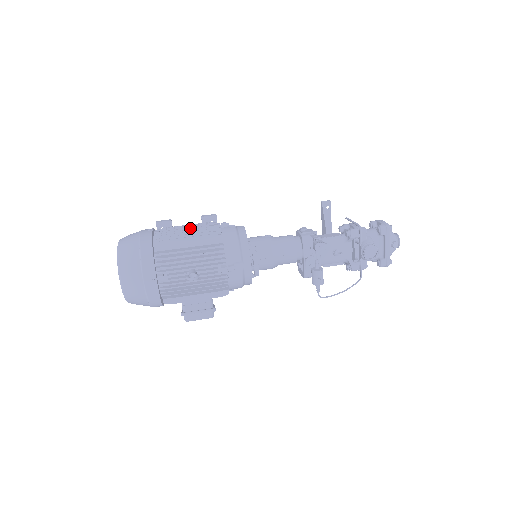
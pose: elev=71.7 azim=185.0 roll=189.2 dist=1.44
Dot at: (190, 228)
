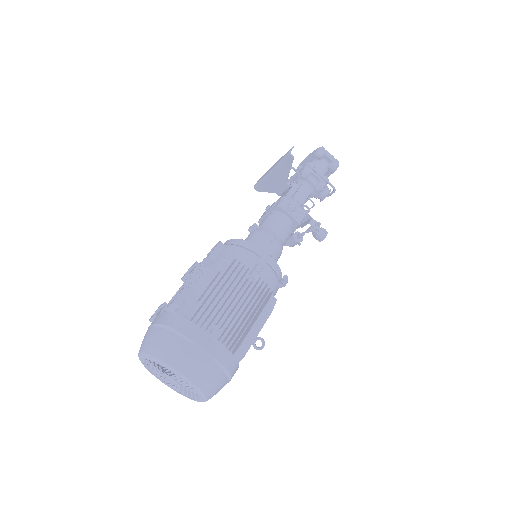
Dot at: occluded
